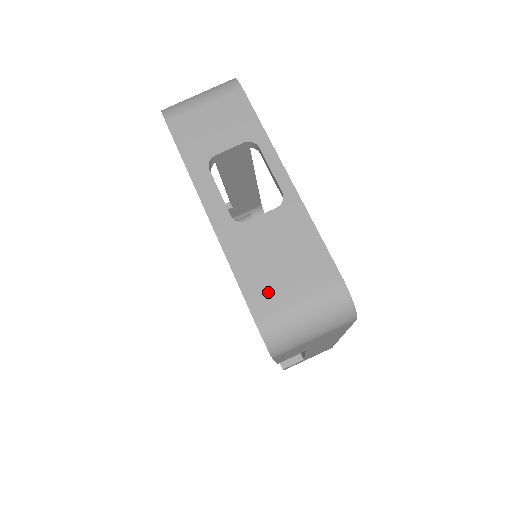
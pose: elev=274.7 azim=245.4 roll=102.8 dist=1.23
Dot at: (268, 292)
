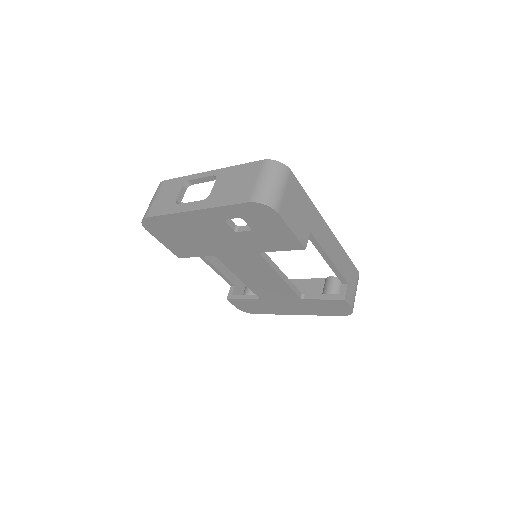
Dot at: (243, 193)
